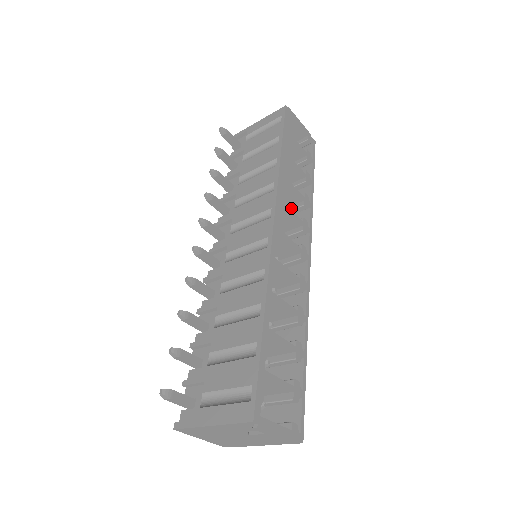
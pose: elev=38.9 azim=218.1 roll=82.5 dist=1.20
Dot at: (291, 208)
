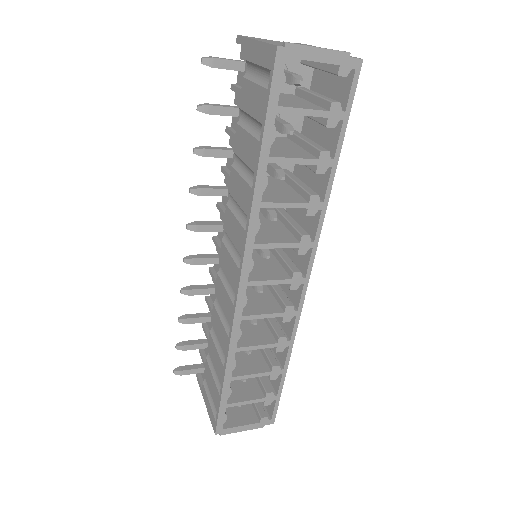
Dot at: occluded
